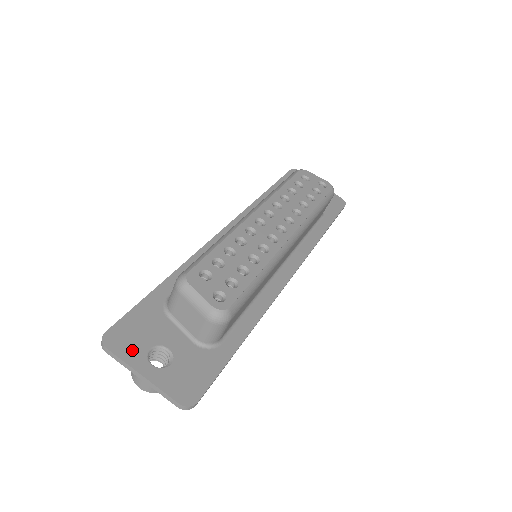
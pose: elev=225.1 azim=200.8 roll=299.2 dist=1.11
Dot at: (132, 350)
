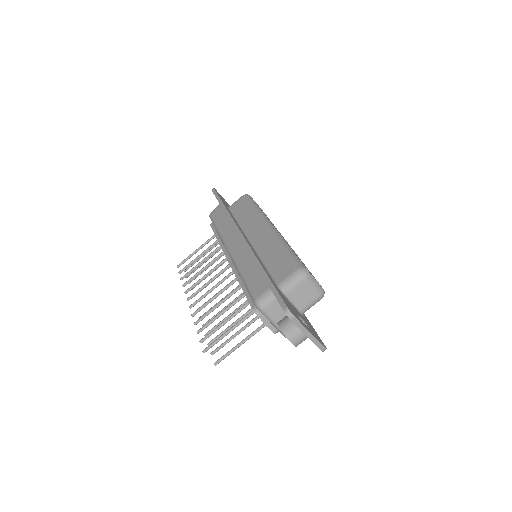
Dot at: (298, 318)
